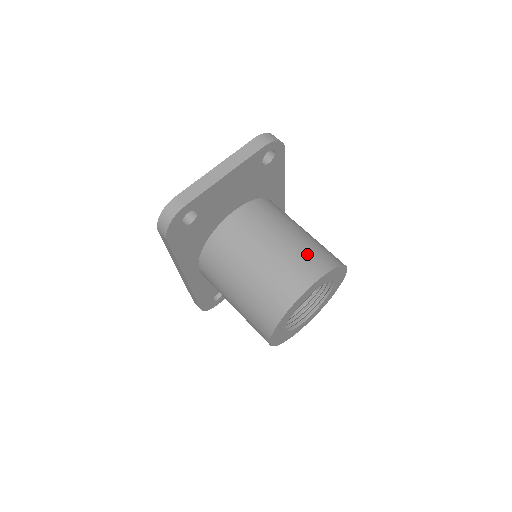
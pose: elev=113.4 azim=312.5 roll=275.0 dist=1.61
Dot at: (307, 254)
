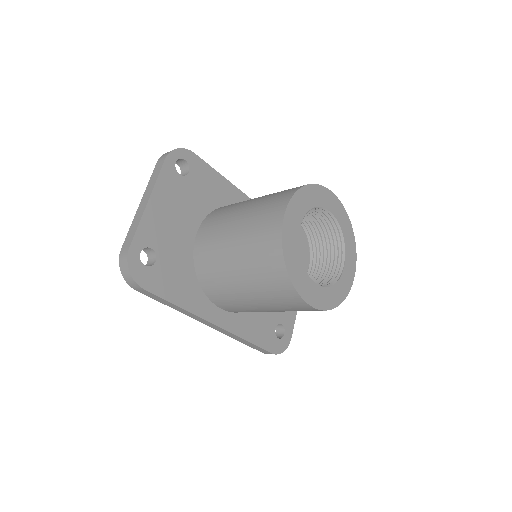
Dot at: (268, 201)
